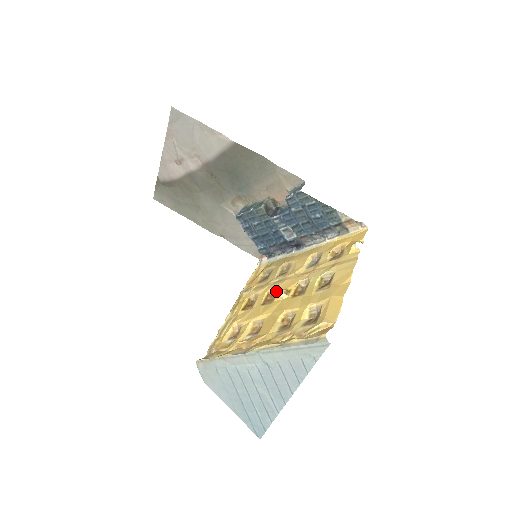
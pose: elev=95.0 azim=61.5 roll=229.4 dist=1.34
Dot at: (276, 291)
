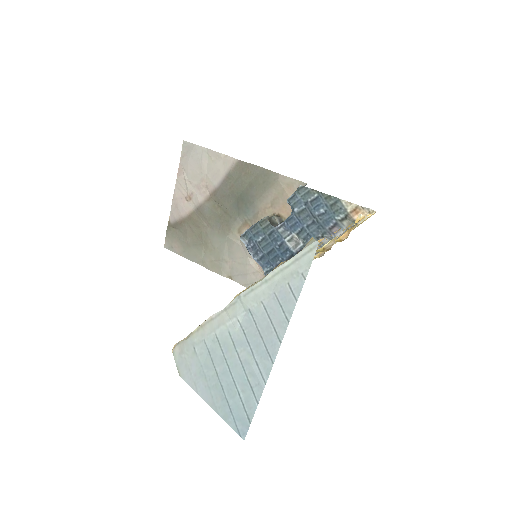
Dot at: occluded
